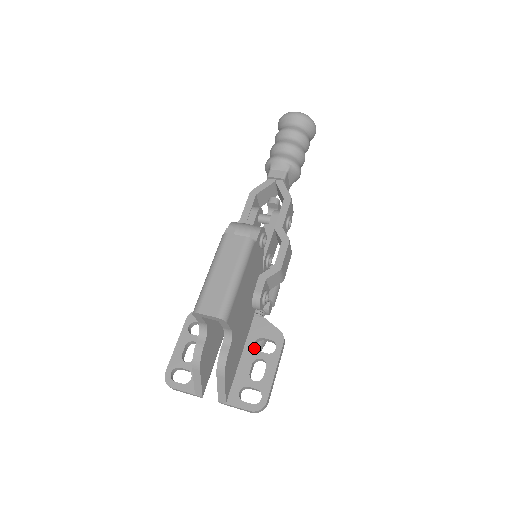
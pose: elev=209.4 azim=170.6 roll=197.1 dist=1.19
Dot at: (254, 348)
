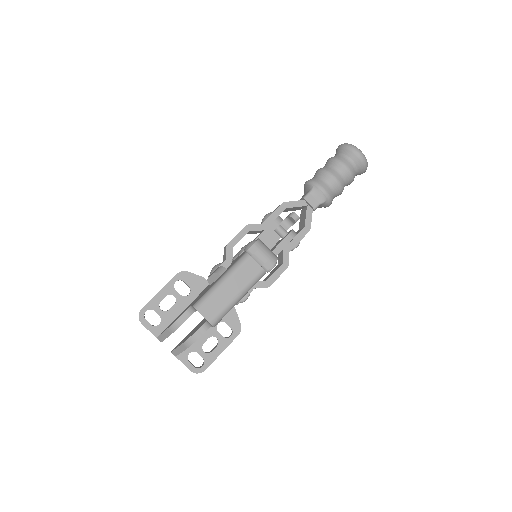
Dot at: (216, 327)
